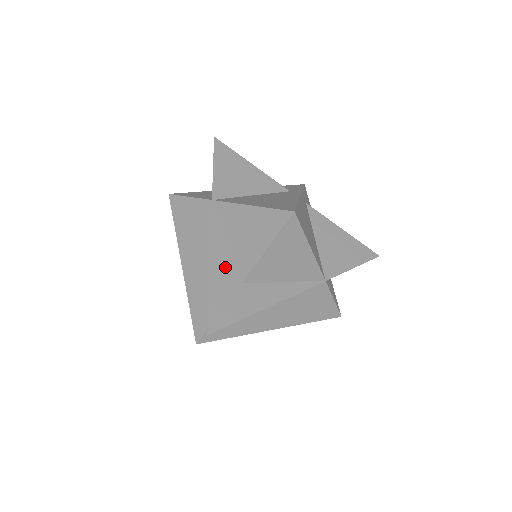
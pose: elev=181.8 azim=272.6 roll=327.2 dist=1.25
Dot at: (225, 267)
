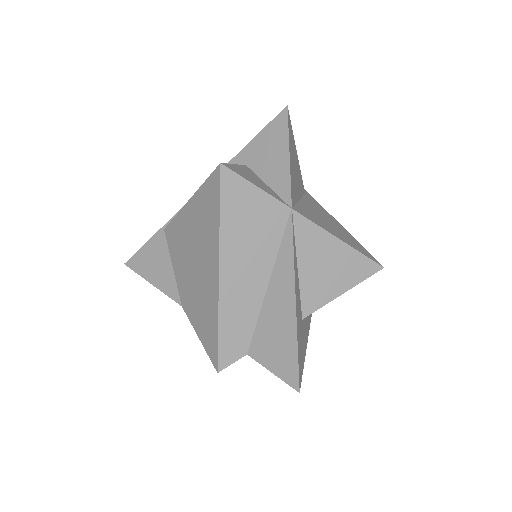
Dot at: (299, 302)
